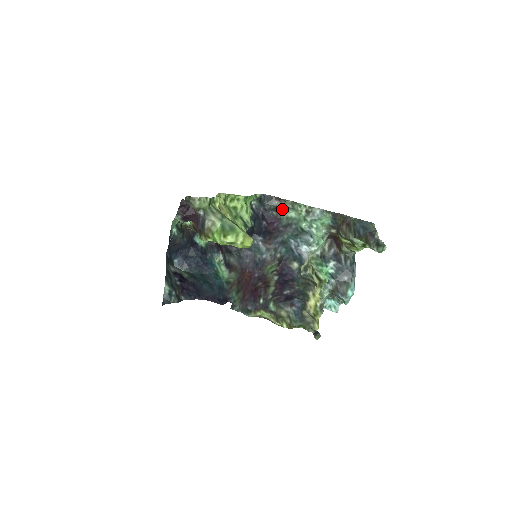
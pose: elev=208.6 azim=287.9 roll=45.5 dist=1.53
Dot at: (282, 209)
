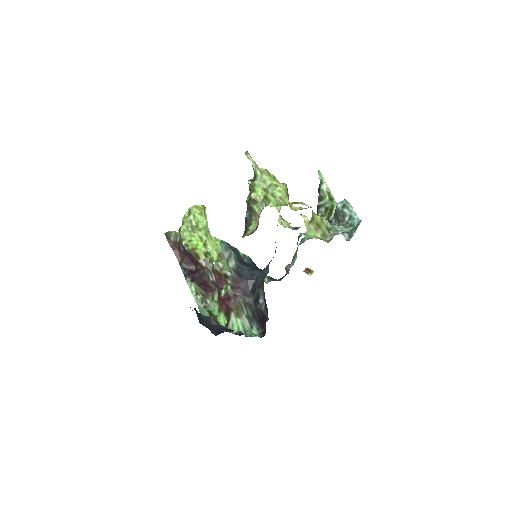
Dot at: occluded
